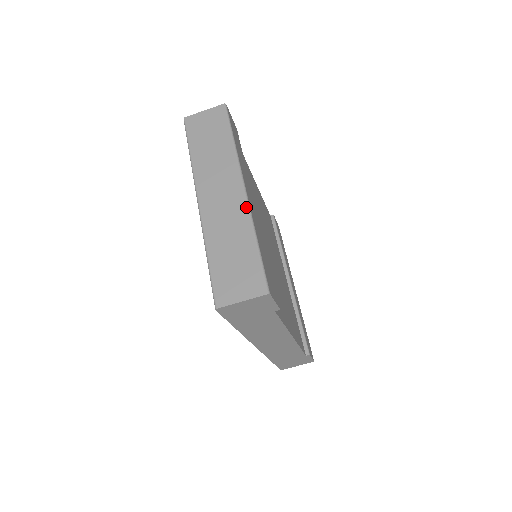
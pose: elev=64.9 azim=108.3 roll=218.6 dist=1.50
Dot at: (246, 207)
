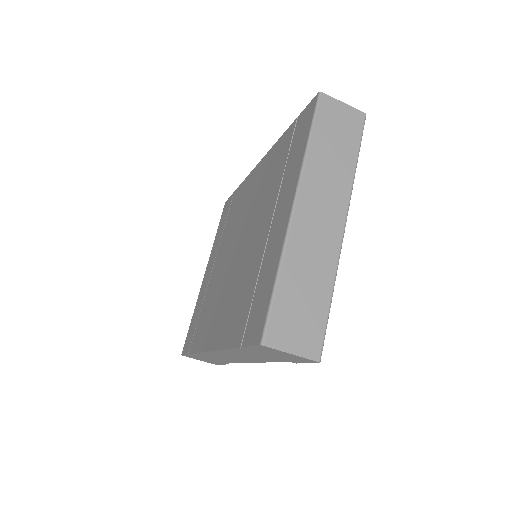
Dot at: (338, 250)
